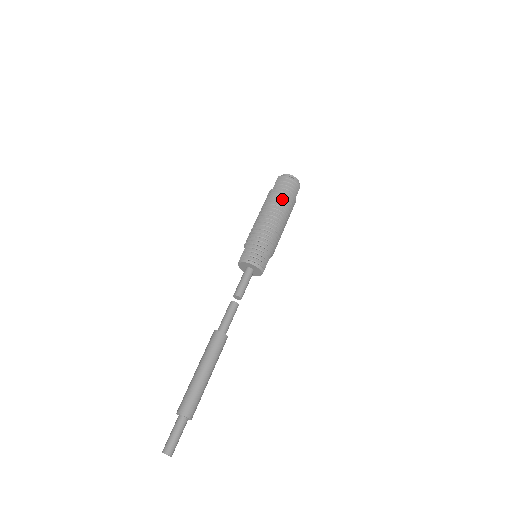
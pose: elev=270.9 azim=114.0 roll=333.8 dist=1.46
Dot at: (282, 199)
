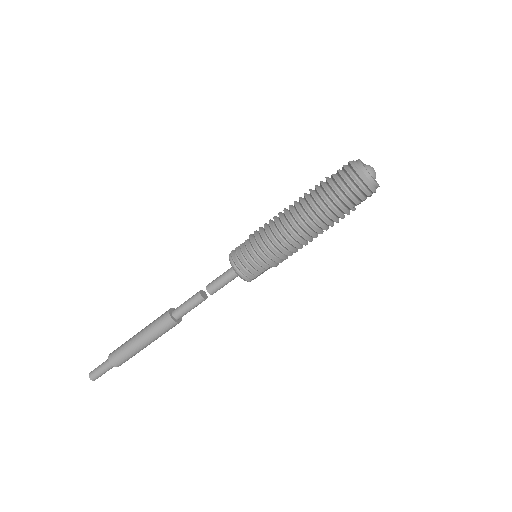
Dot at: (325, 204)
